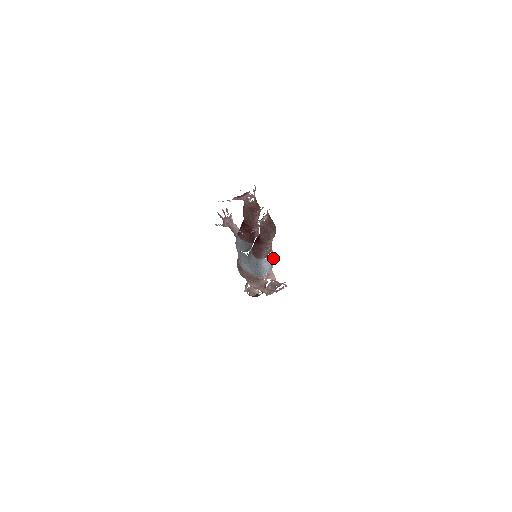
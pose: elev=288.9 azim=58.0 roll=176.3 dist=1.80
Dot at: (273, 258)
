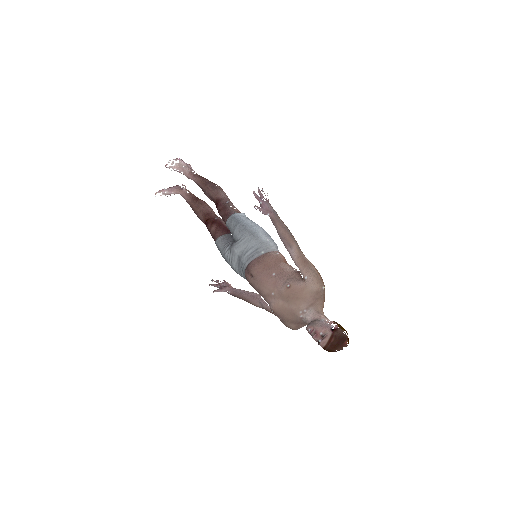
Dot at: occluded
